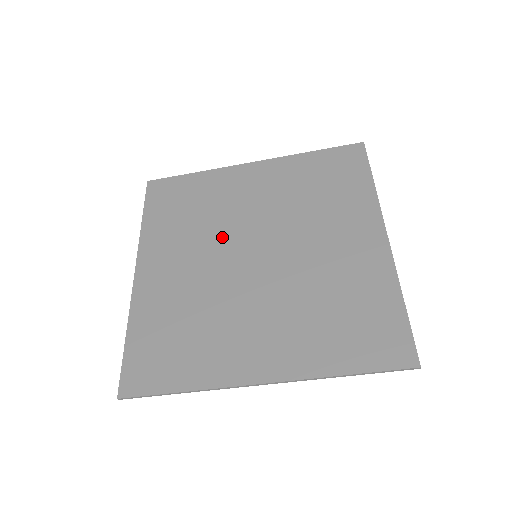
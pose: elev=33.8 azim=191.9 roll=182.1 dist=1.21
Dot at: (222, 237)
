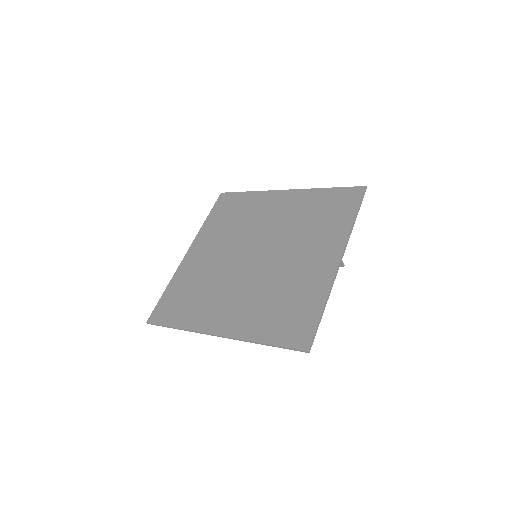
Dot at: (243, 239)
